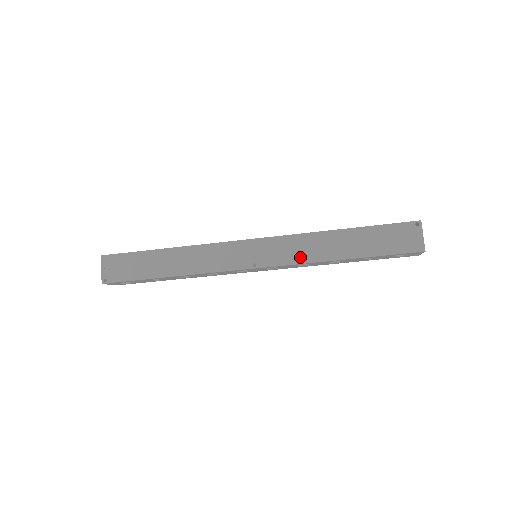
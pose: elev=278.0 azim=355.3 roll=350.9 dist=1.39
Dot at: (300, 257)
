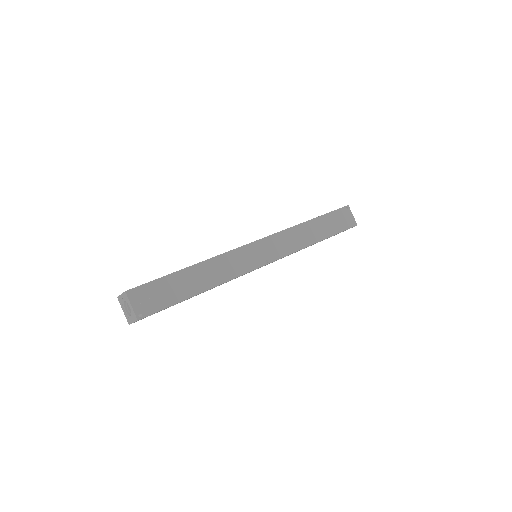
Dot at: (294, 247)
